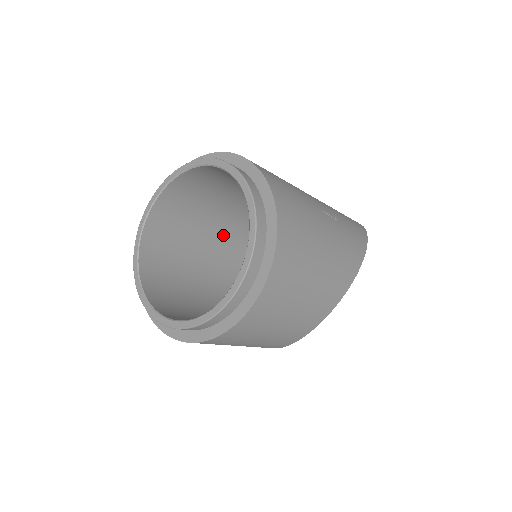
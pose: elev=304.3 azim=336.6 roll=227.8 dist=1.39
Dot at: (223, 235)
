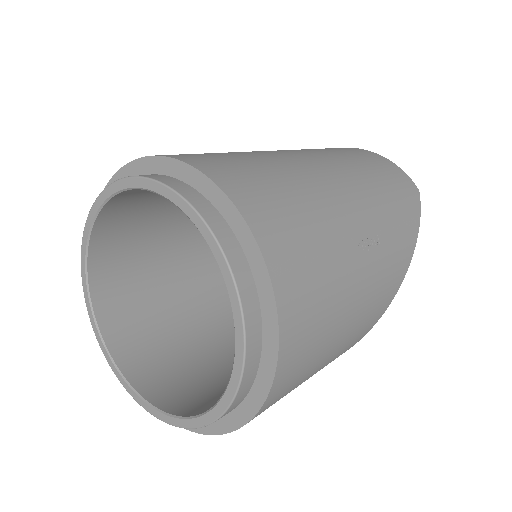
Dot at: occluded
